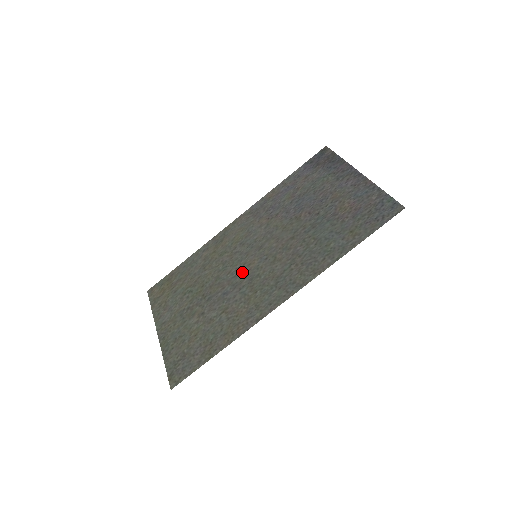
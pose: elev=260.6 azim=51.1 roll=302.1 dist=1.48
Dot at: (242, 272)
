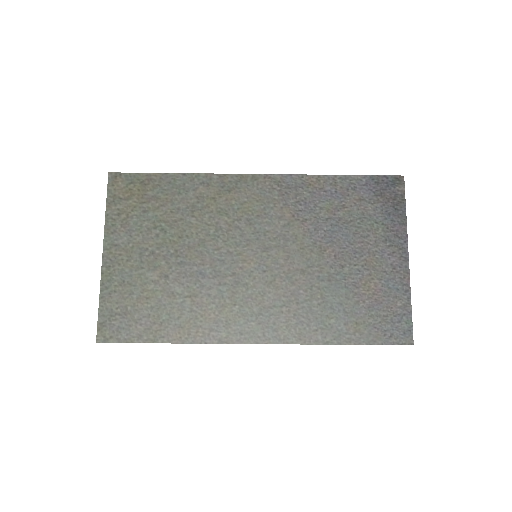
Dot at: (232, 263)
